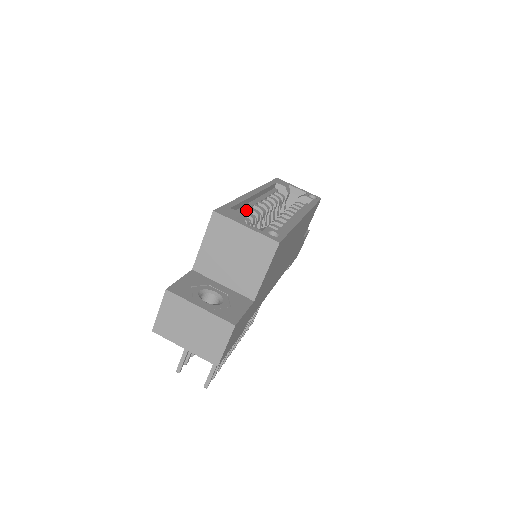
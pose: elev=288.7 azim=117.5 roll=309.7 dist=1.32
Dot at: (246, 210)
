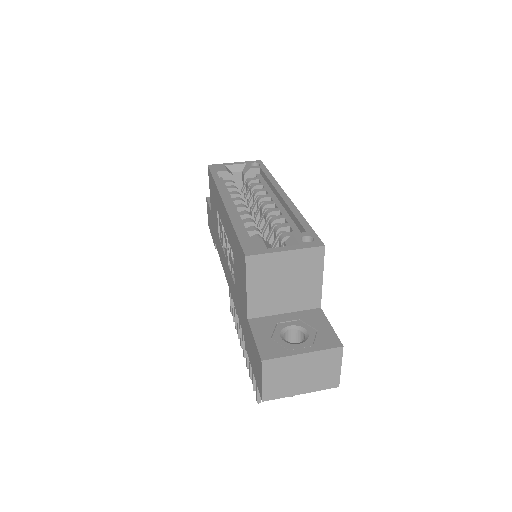
Dot at: (244, 227)
